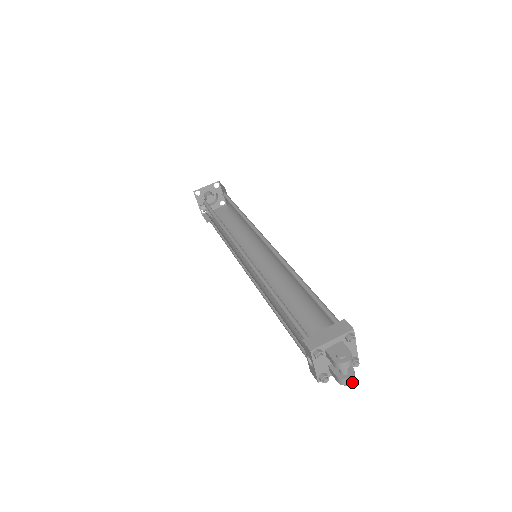
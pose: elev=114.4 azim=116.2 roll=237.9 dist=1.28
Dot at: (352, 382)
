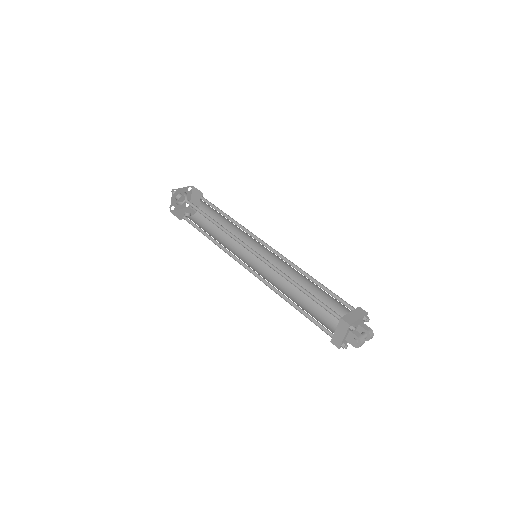
Dot at: occluded
